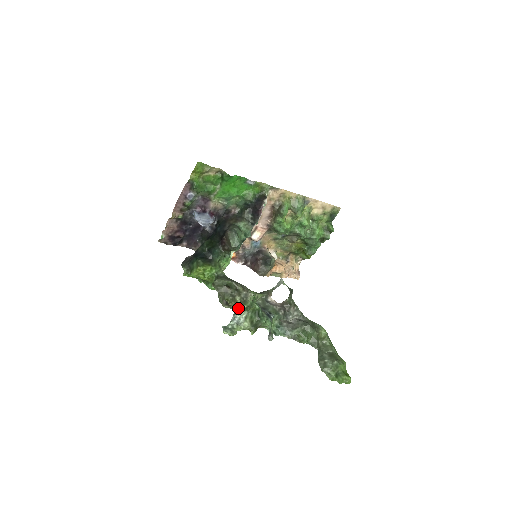
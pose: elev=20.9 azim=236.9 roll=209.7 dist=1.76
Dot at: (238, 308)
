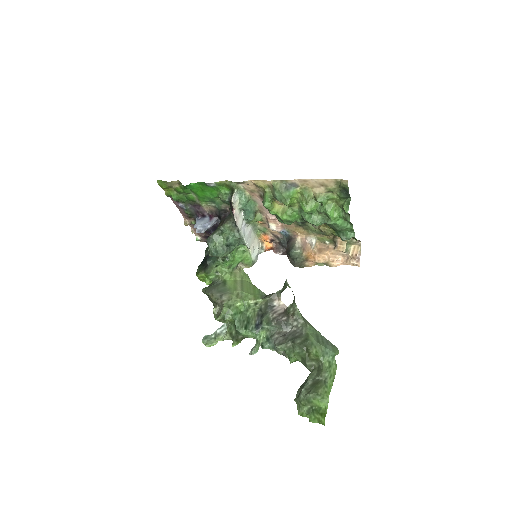
Dot at: (216, 319)
